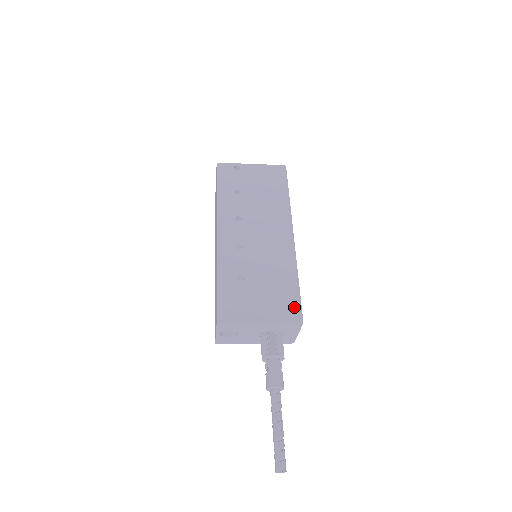
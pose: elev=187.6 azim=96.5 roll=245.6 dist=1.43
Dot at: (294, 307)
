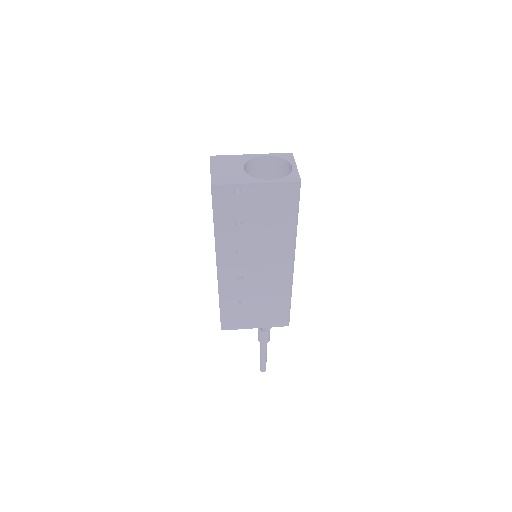
Dot at: (283, 318)
